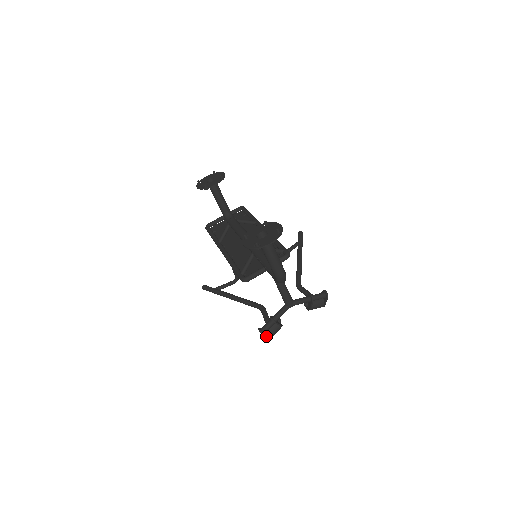
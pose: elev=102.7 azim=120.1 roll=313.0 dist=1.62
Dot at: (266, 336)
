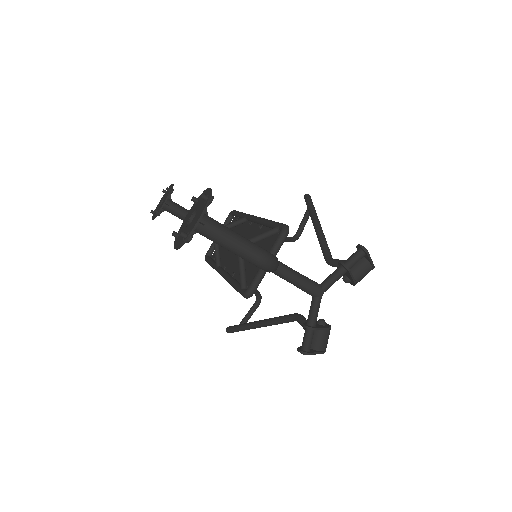
Dot at: occluded
